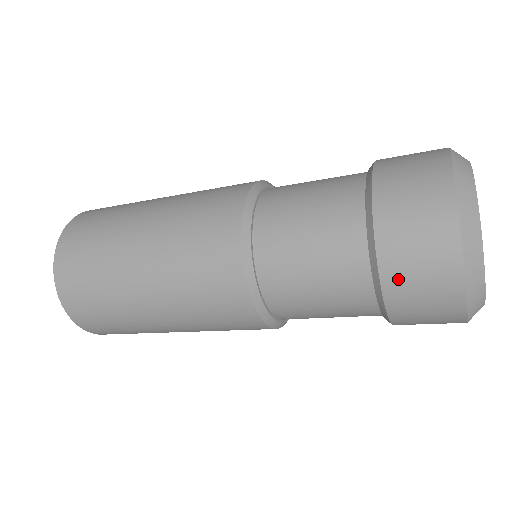
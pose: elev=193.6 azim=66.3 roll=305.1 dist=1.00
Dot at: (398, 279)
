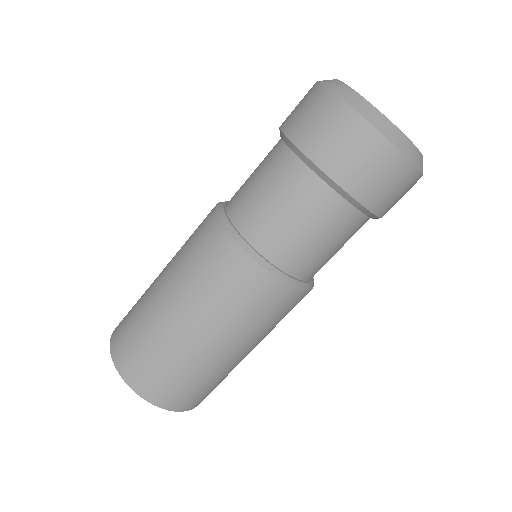
Dot at: (306, 136)
